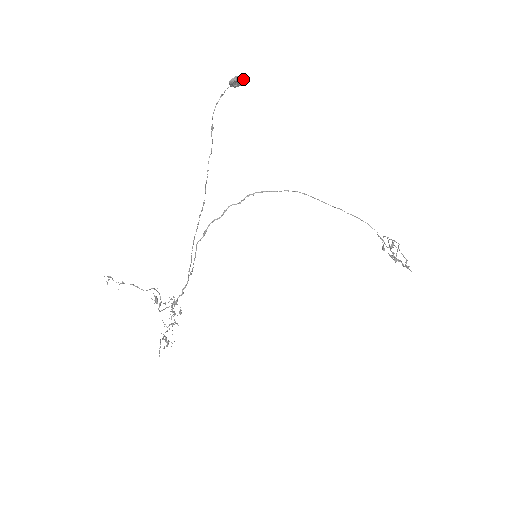
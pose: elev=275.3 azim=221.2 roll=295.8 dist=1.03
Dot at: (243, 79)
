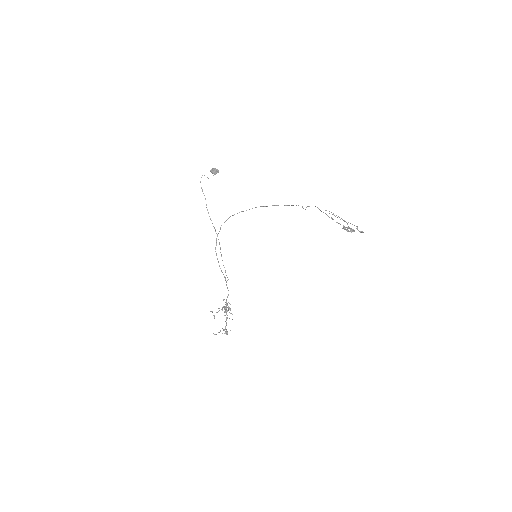
Dot at: occluded
